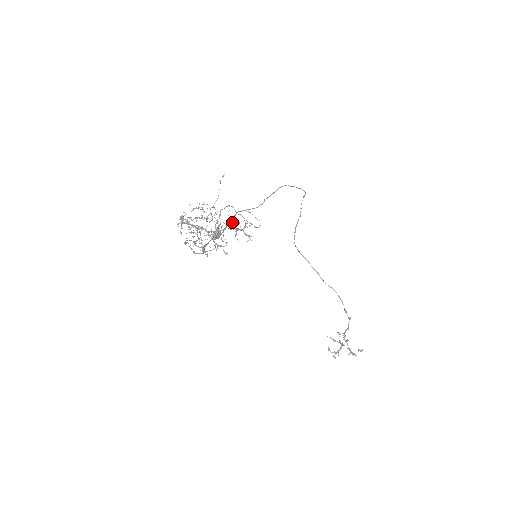
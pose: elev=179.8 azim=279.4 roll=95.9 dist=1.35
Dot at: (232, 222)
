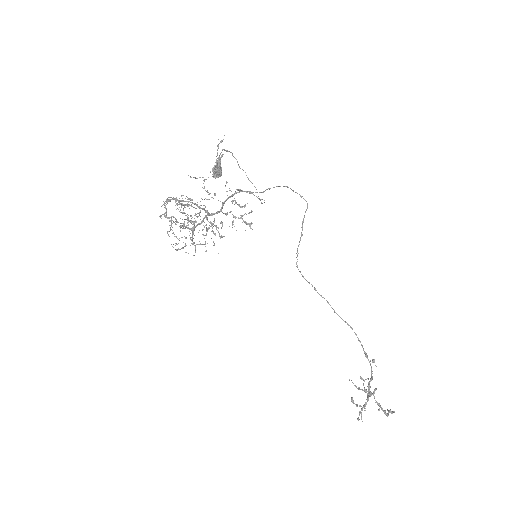
Dot at: (231, 191)
